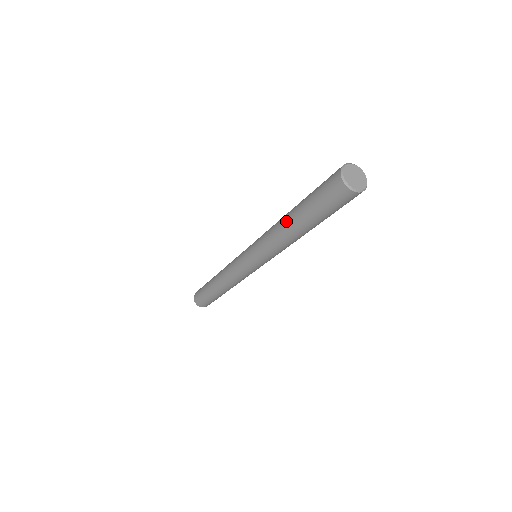
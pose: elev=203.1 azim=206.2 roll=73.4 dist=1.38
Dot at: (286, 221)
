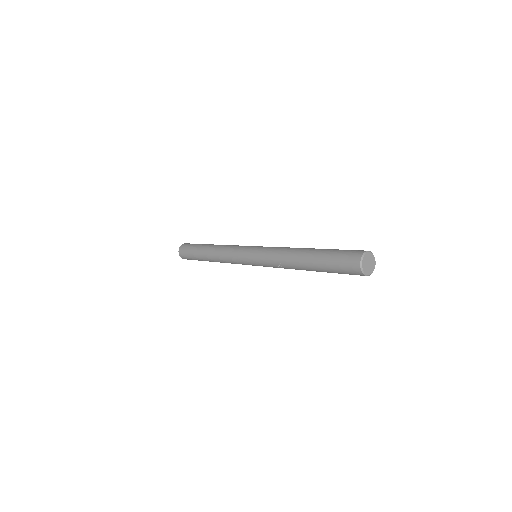
Dot at: (300, 266)
